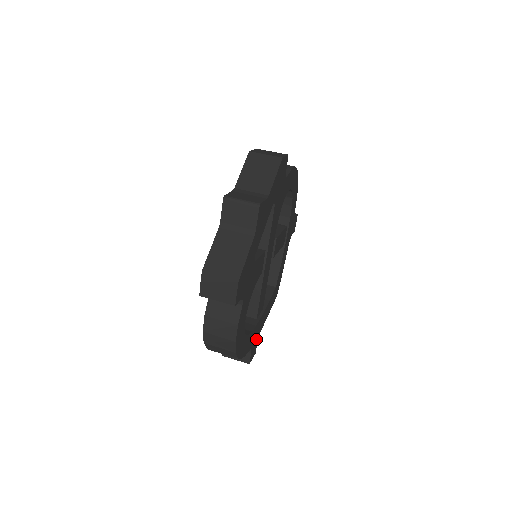
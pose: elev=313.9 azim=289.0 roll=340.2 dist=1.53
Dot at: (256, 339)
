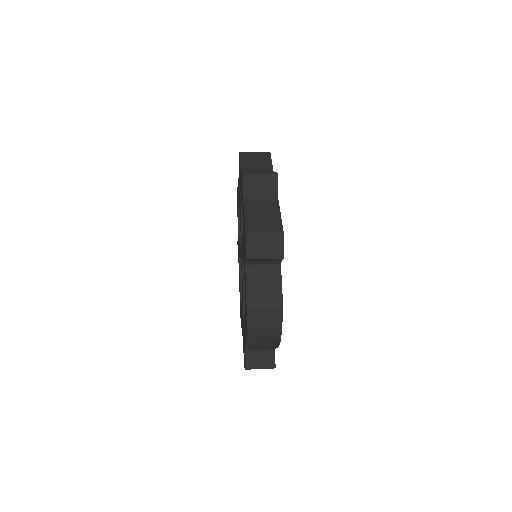
Dot at: occluded
